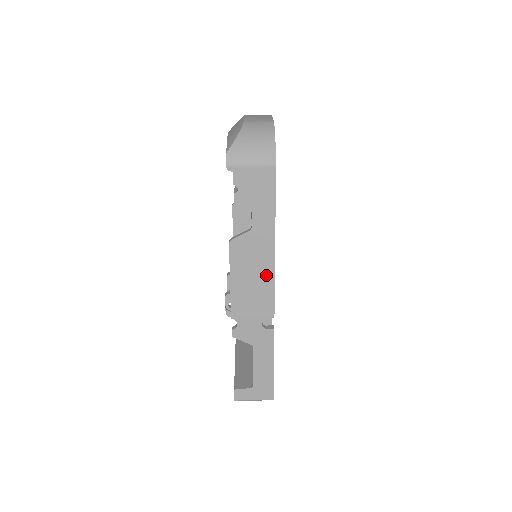
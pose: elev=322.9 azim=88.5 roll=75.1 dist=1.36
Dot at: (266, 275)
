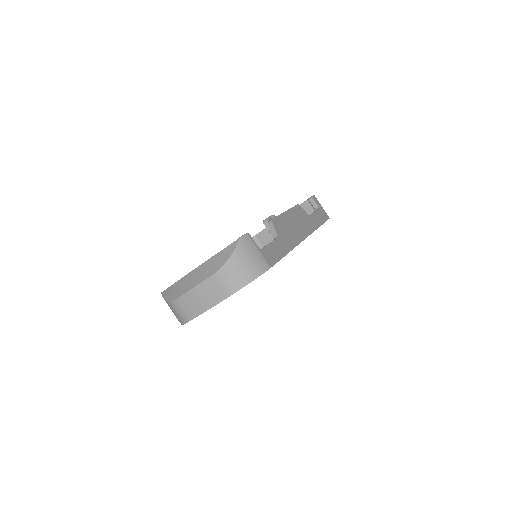
Dot at: occluded
